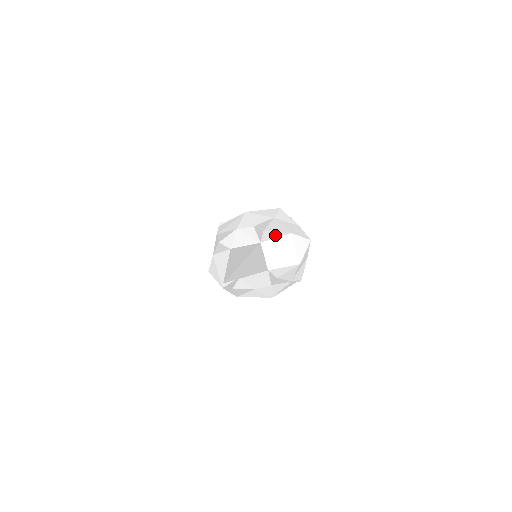
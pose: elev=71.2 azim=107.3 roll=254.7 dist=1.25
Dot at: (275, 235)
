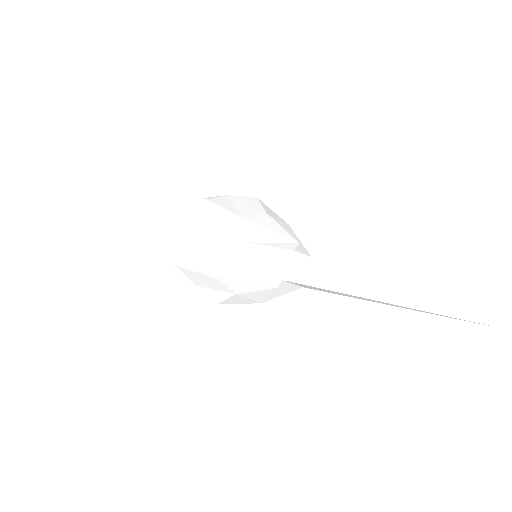
Dot at: occluded
